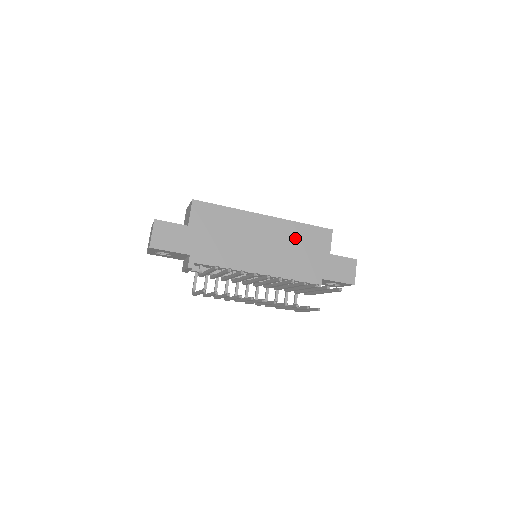
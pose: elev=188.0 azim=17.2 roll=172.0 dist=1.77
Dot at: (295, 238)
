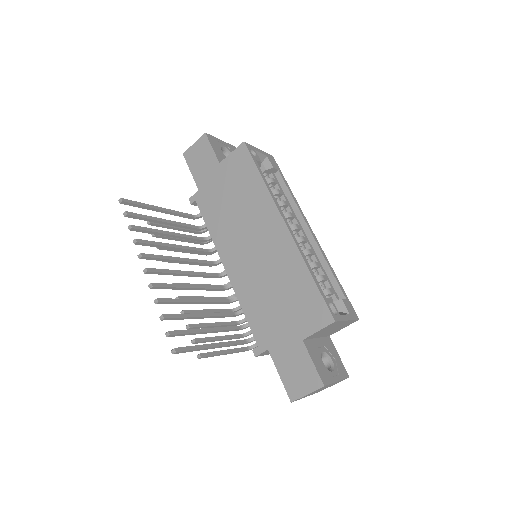
Dot at: (287, 279)
